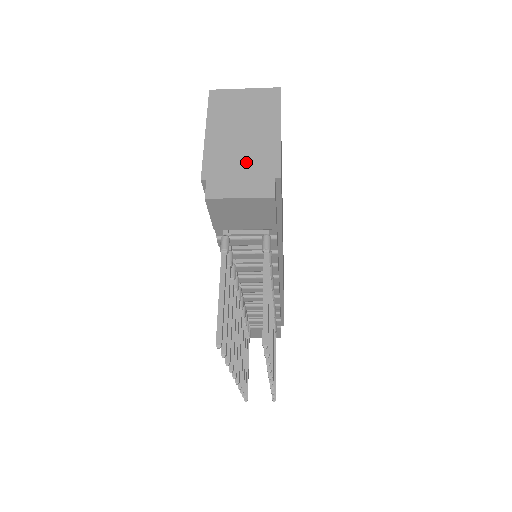
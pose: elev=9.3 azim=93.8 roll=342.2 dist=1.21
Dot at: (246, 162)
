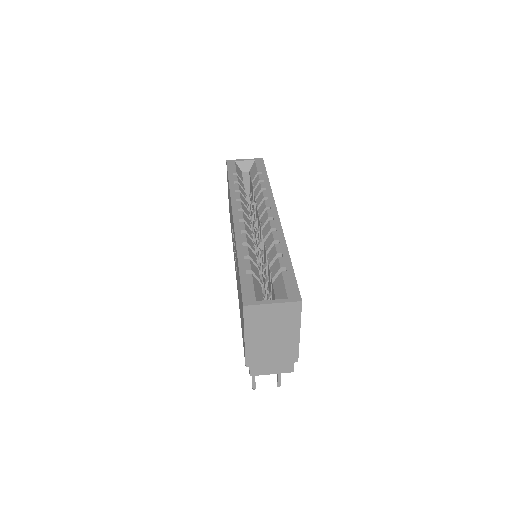
Dot at: (275, 355)
